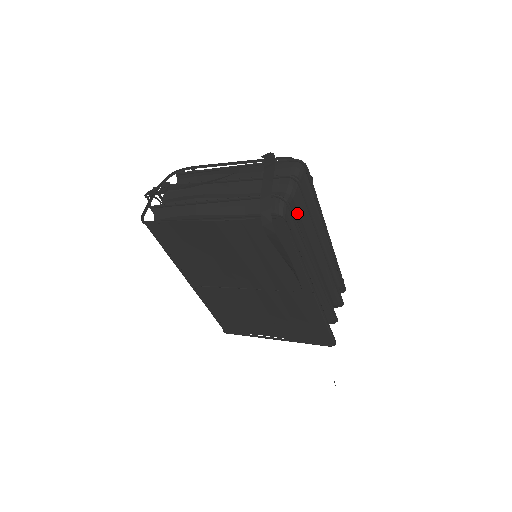
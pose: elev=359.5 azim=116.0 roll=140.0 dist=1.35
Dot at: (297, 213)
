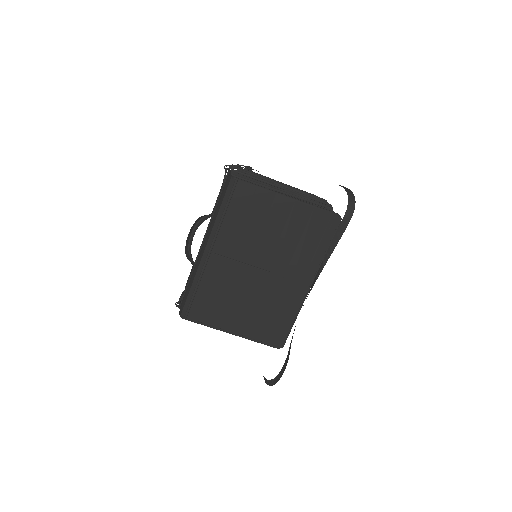
Dot at: occluded
